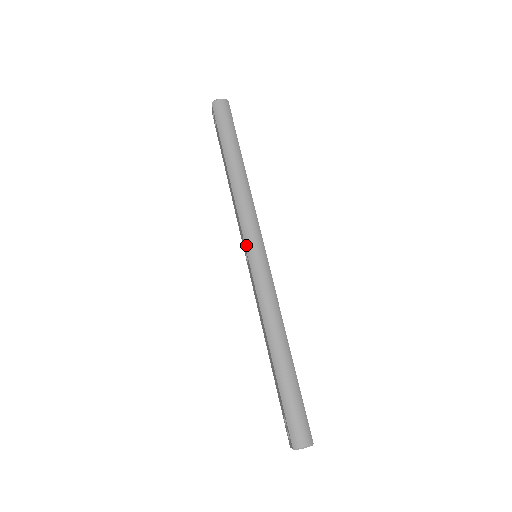
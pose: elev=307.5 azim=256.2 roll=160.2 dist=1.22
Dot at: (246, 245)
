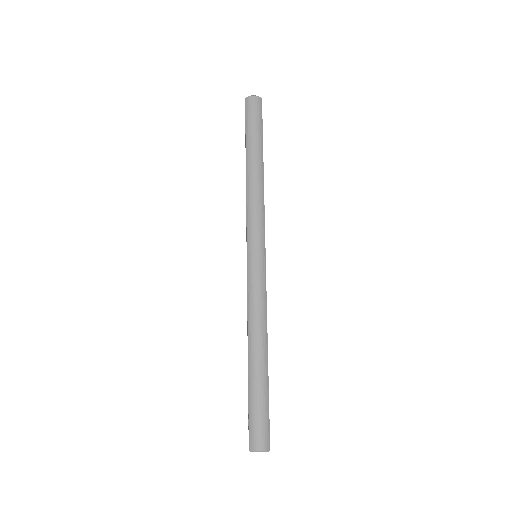
Dot at: (247, 244)
